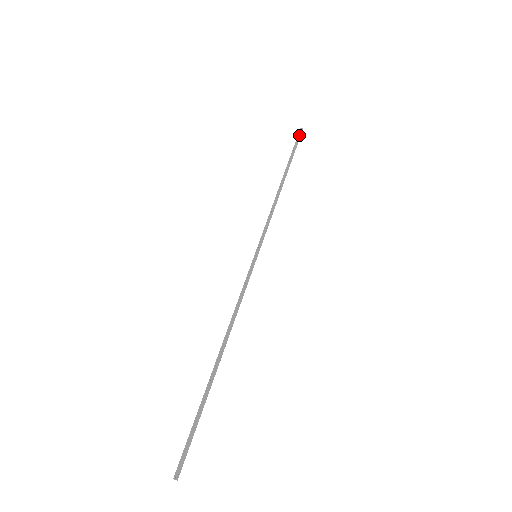
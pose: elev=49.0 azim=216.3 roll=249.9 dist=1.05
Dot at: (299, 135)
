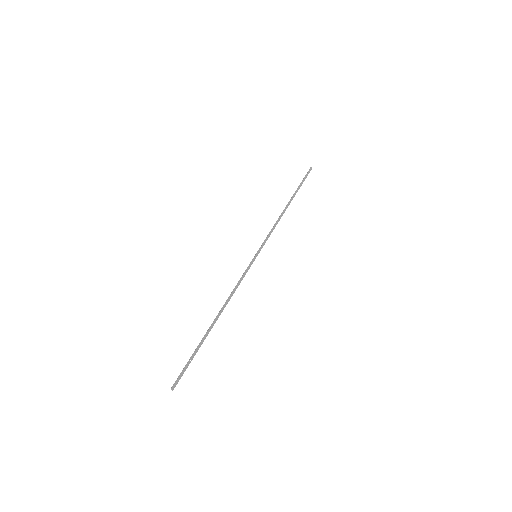
Dot at: (308, 172)
